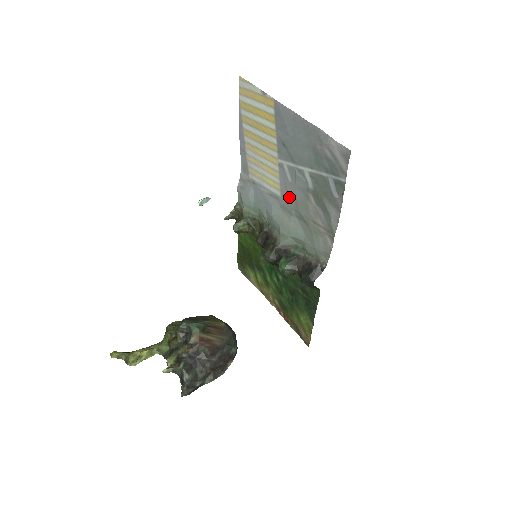
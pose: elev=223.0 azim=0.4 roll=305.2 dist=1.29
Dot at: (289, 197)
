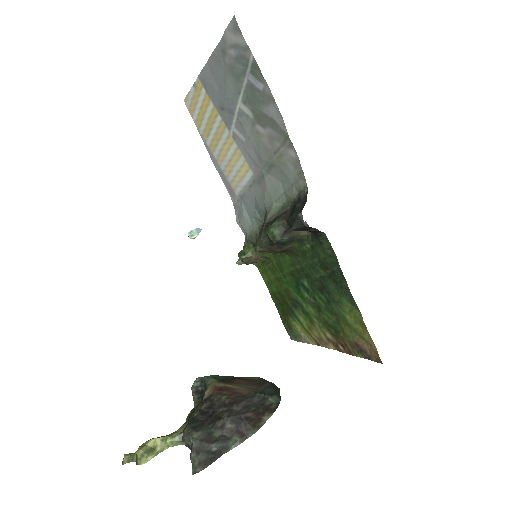
Dot at: (254, 160)
